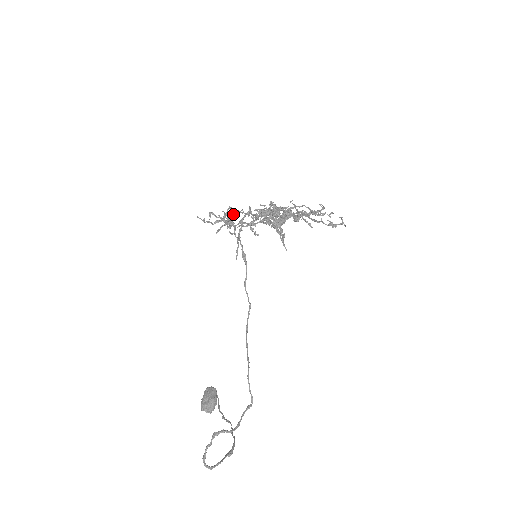
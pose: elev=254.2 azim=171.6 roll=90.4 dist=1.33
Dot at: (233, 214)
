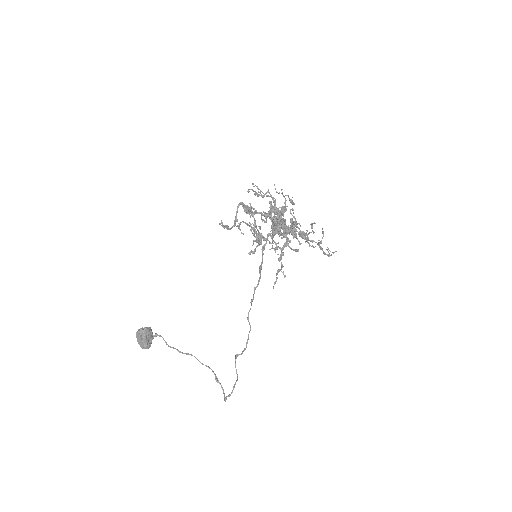
Dot at: occluded
